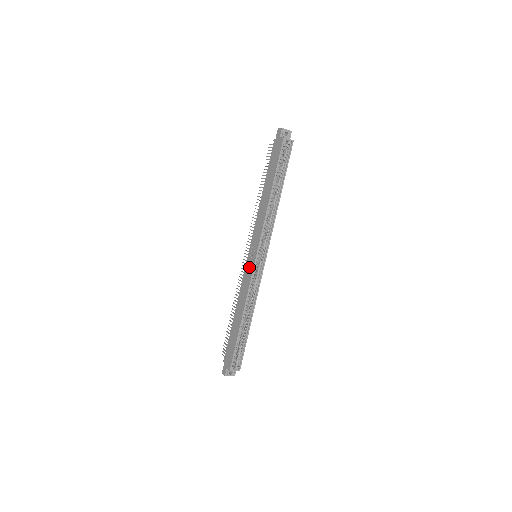
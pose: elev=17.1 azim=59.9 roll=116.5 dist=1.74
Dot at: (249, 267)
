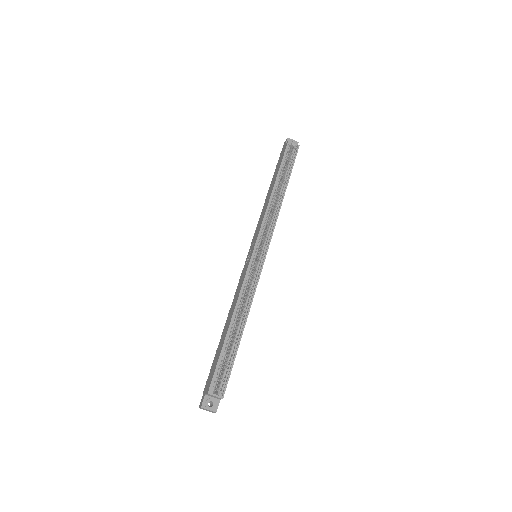
Dot at: (246, 264)
